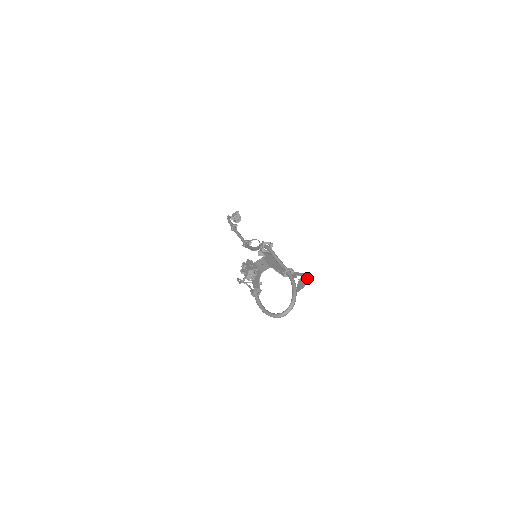
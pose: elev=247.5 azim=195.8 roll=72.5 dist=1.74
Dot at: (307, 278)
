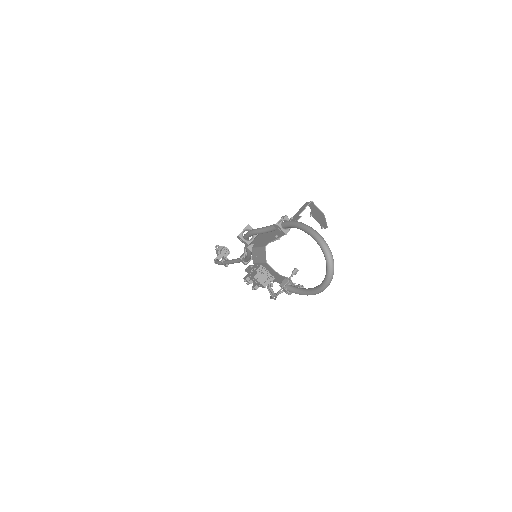
Dot at: (312, 203)
